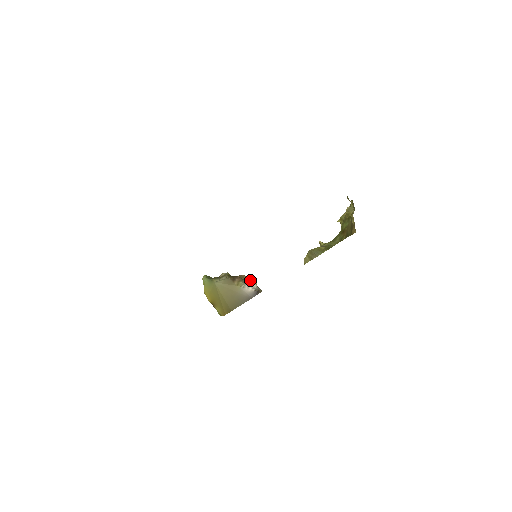
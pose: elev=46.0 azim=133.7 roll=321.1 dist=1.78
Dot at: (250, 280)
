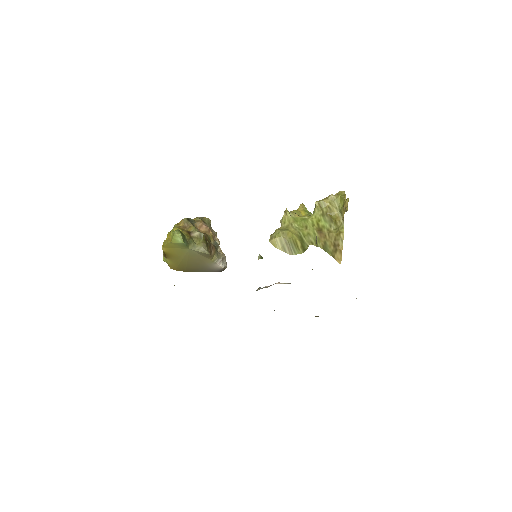
Dot at: (219, 246)
